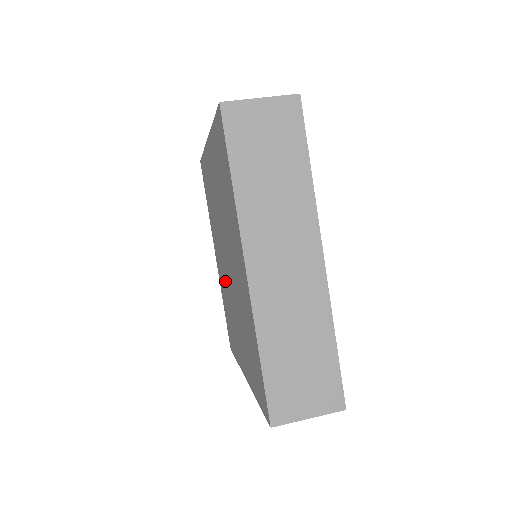
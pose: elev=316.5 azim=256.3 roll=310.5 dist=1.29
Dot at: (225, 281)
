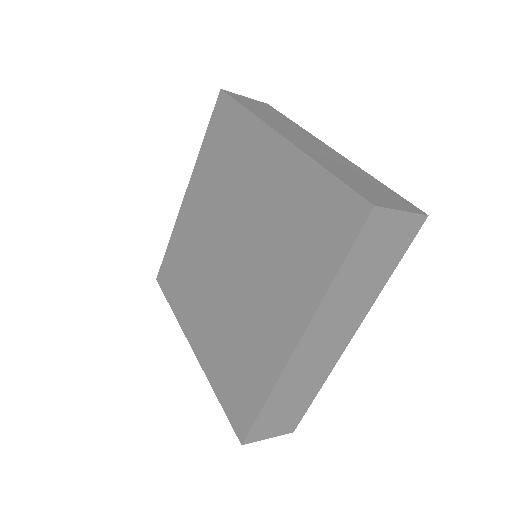
Dot at: (225, 308)
